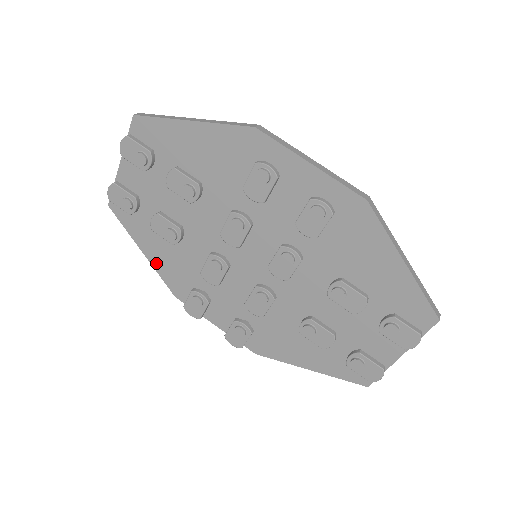
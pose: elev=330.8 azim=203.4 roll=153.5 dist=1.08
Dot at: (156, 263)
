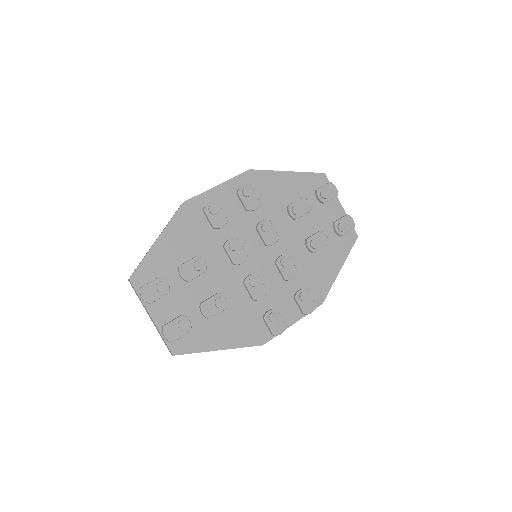
Dot at: (233, 343)
